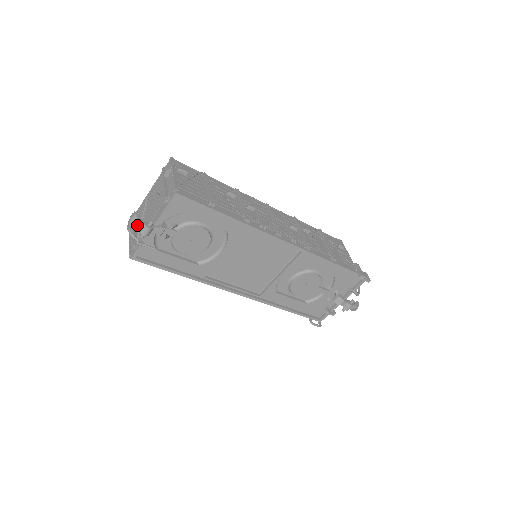
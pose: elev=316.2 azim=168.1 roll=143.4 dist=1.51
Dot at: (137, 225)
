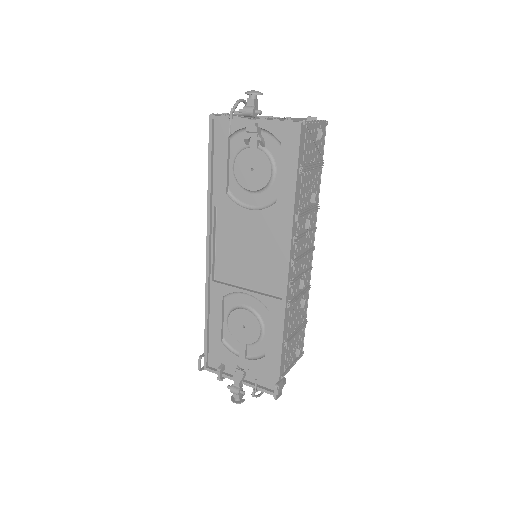
Dot at: (251, 99)
